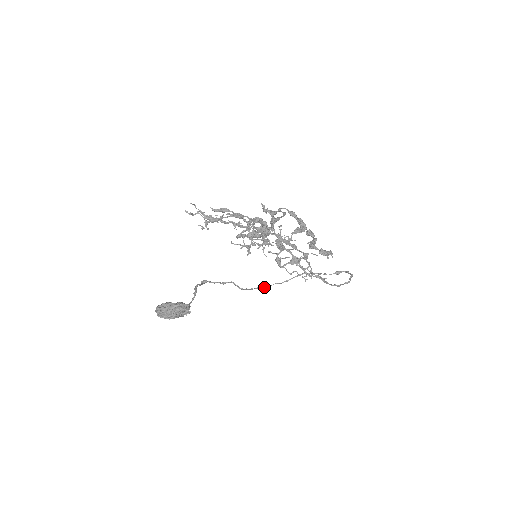
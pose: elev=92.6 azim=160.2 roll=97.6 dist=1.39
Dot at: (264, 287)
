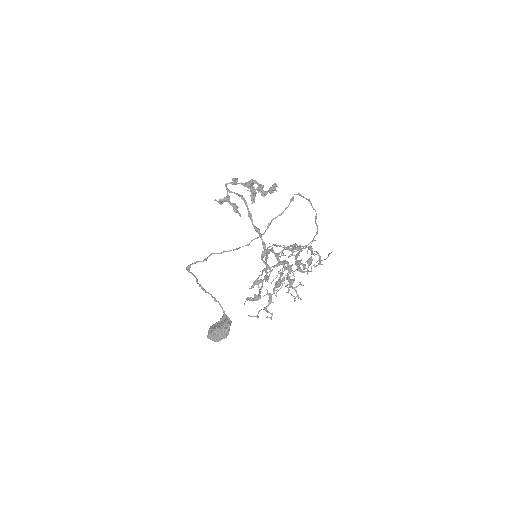
Dot at: occluded
